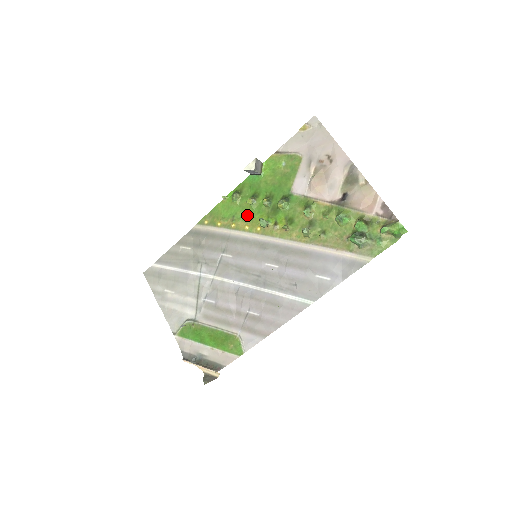
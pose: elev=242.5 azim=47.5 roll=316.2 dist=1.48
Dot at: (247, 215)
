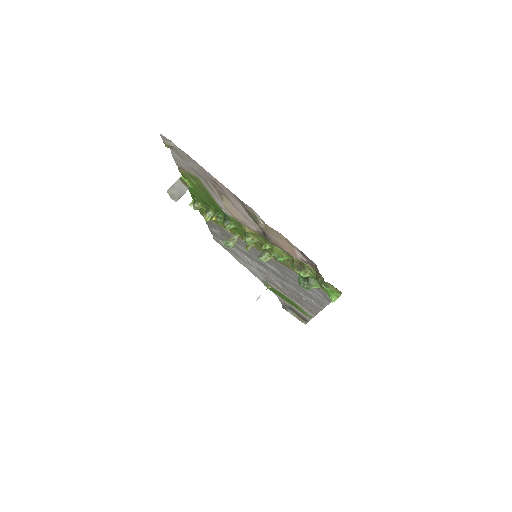
Dot at: occluded
